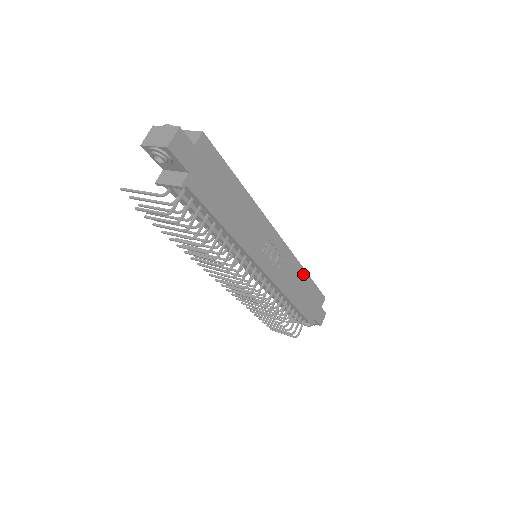
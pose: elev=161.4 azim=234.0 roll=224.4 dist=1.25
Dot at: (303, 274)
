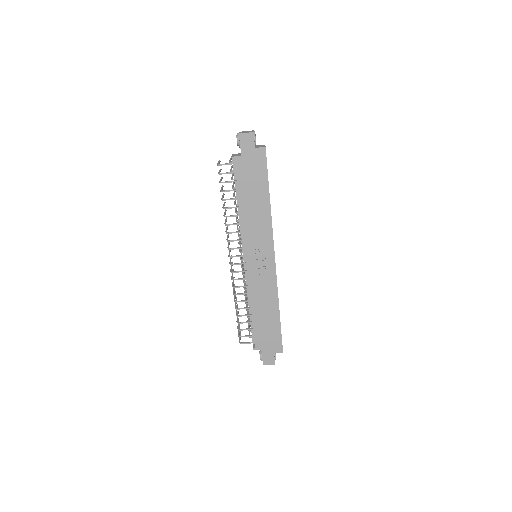
Dot at: (276, 307)
